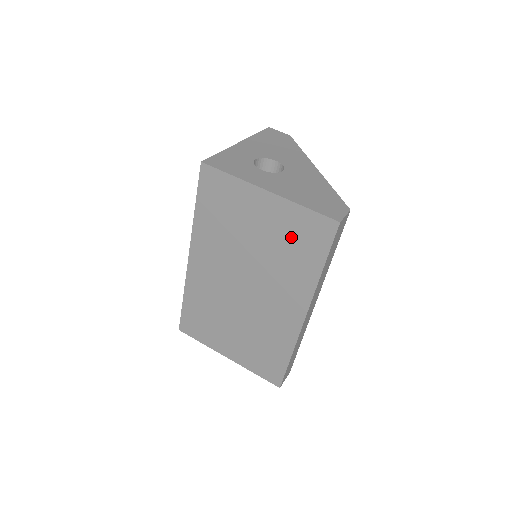
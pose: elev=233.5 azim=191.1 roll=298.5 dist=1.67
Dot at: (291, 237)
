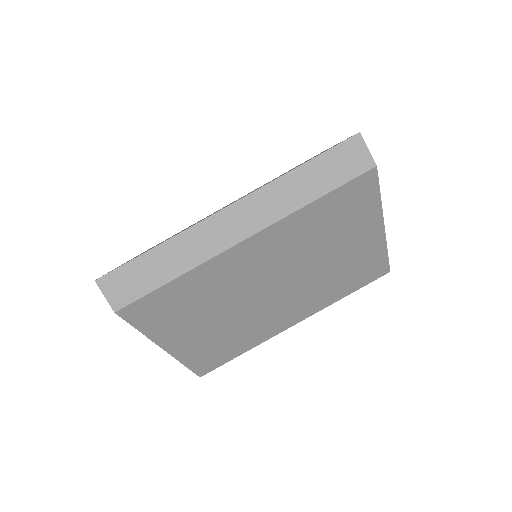
Dot at: occluded
